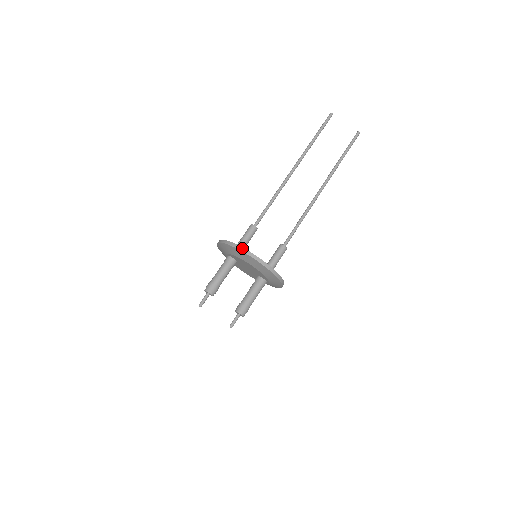
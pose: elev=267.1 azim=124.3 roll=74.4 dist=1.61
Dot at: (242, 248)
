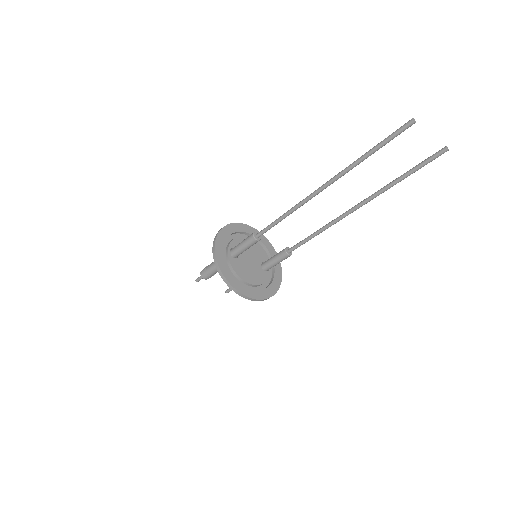
Dot at: (234, 289)
